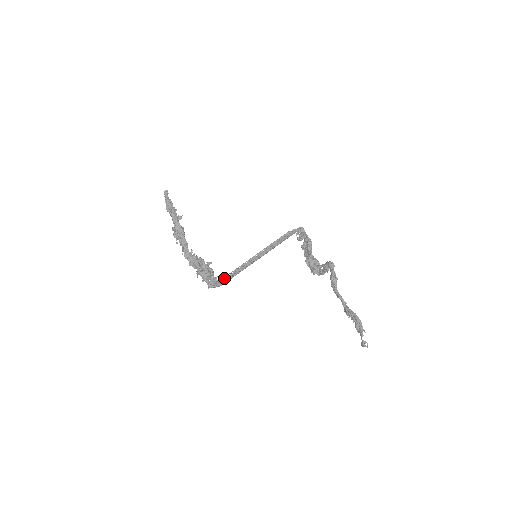
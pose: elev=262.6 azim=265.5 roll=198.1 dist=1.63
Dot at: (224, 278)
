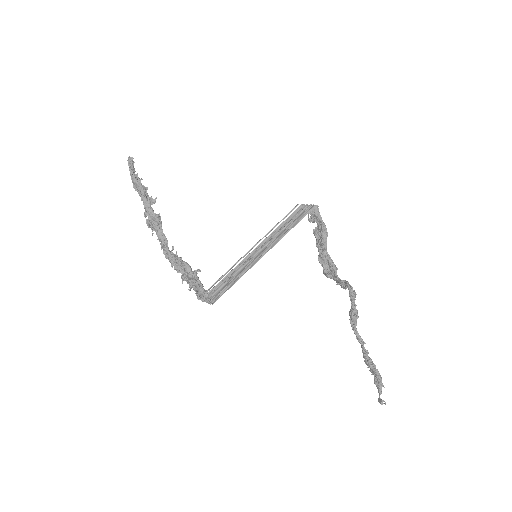
Dot at: (216, 285)
